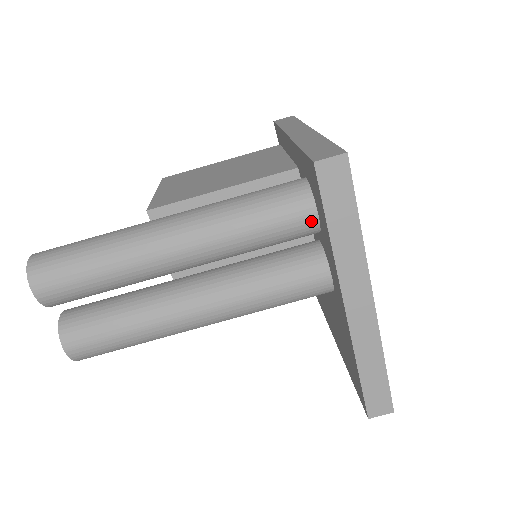
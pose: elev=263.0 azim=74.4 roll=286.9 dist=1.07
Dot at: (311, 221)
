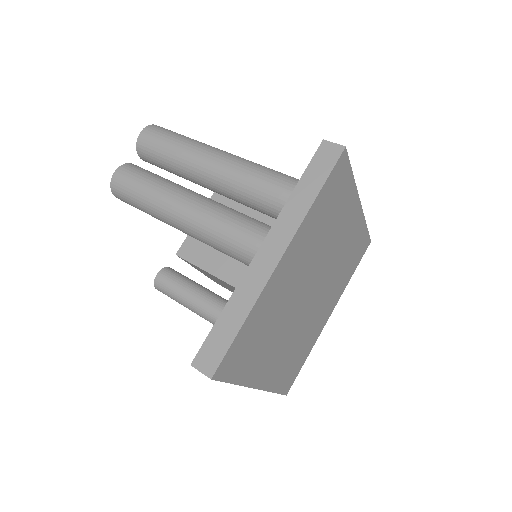
Dot at: occluded
